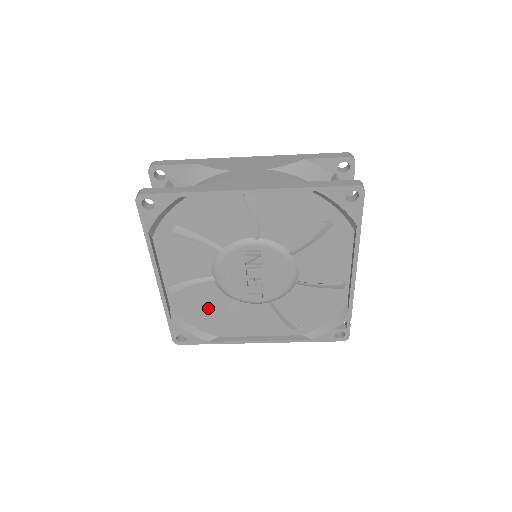
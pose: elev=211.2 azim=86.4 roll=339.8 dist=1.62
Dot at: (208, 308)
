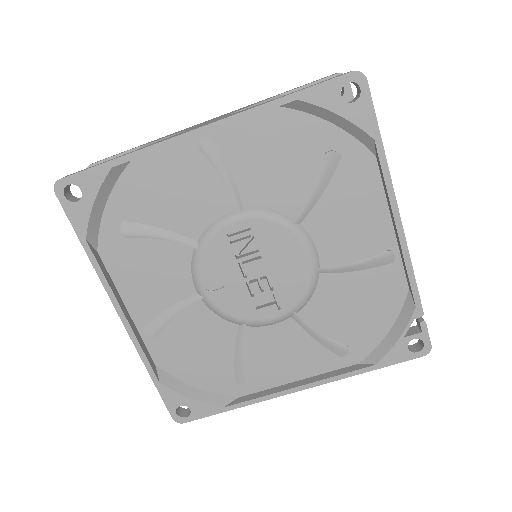
Dot at: (207, 350)
